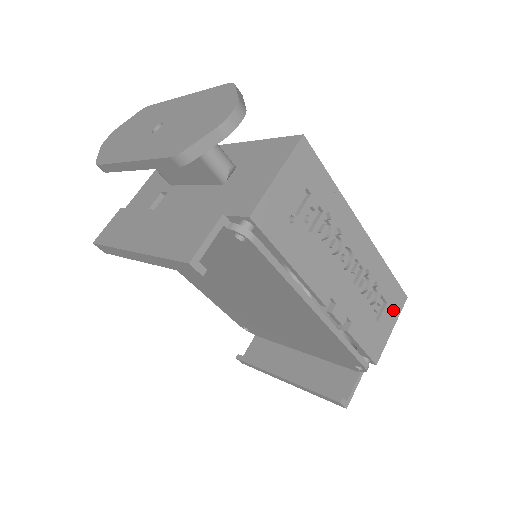
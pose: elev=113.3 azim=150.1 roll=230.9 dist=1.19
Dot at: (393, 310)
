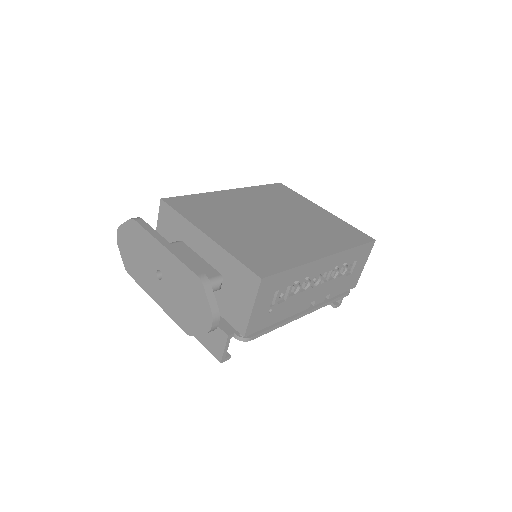
Dot at: (364, 257)
